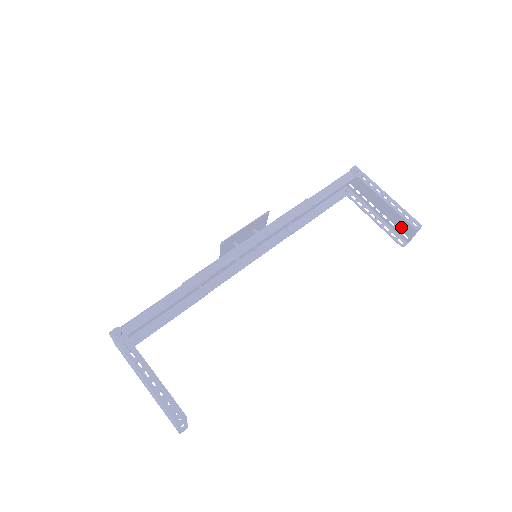
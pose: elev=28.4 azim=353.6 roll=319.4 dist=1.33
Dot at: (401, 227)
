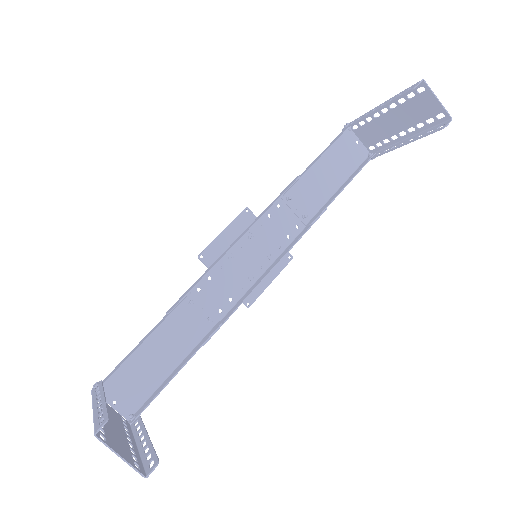
Dot at: (425, 114)
